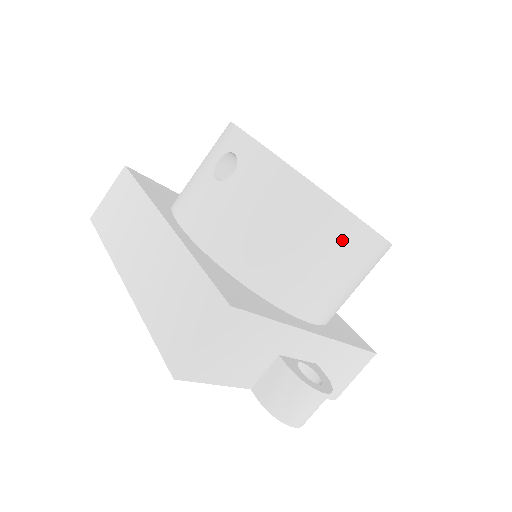
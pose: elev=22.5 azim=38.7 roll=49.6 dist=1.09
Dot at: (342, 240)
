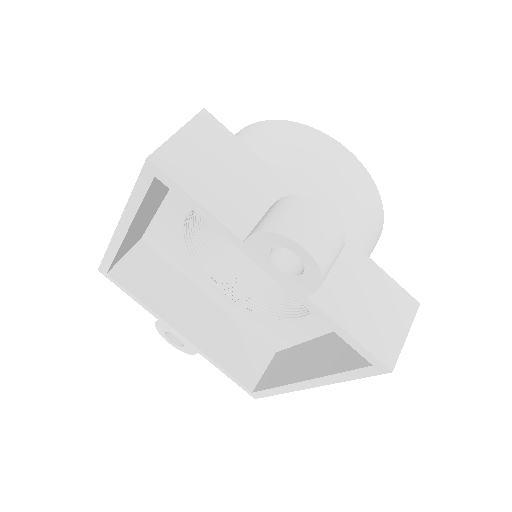
Dot at: (314, 146)
